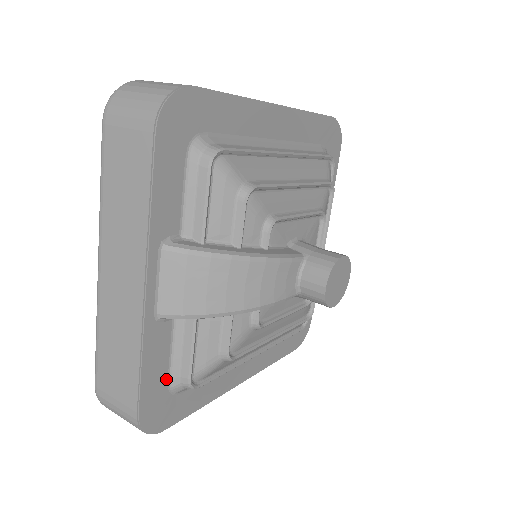
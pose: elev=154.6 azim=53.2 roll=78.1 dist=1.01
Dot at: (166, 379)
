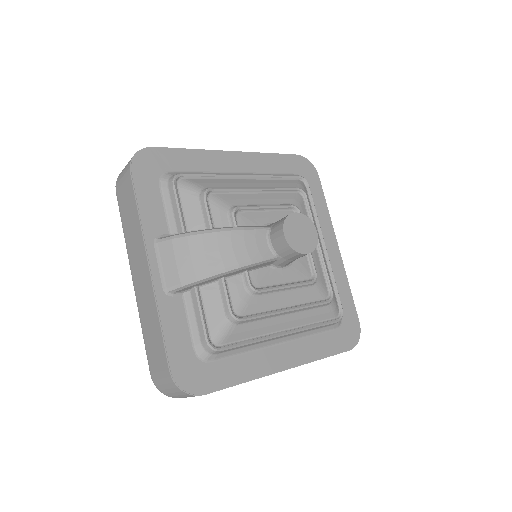
Dot at: (191, 346)
